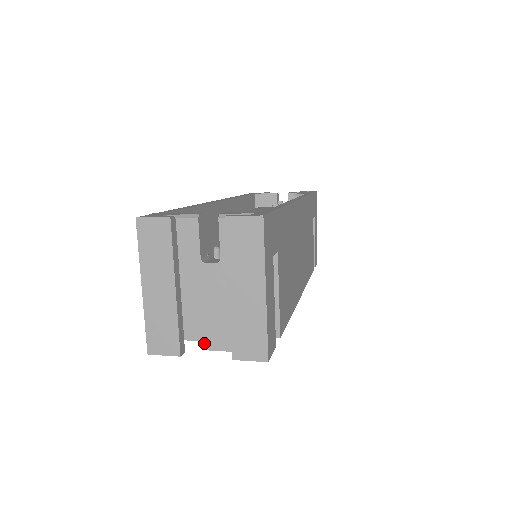
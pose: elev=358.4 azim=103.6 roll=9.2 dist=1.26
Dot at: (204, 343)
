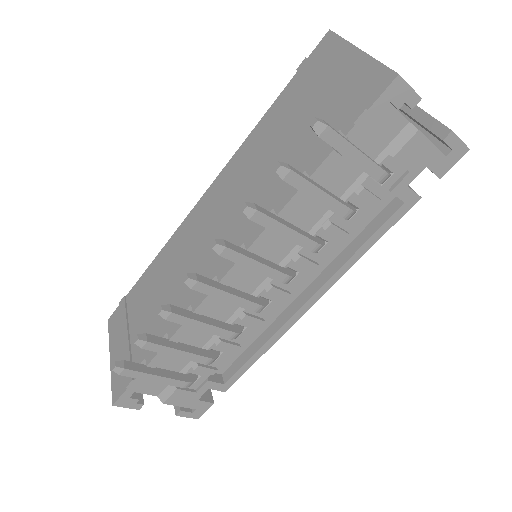
Dot at: (412, 124)
